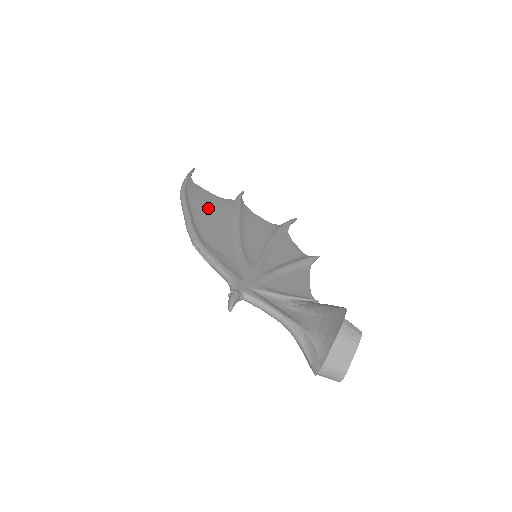
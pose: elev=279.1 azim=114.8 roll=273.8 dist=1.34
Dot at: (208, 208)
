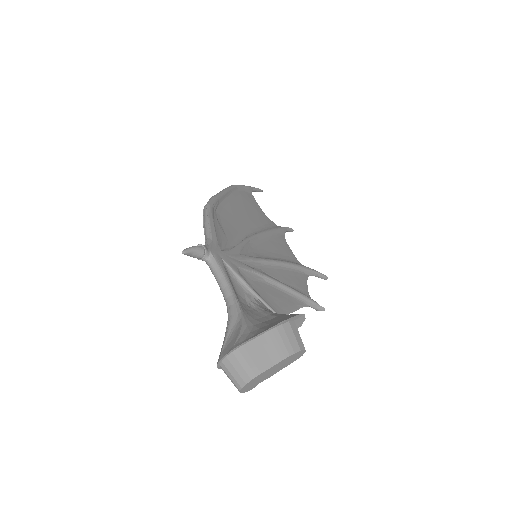
Dot at: (246, 208)
